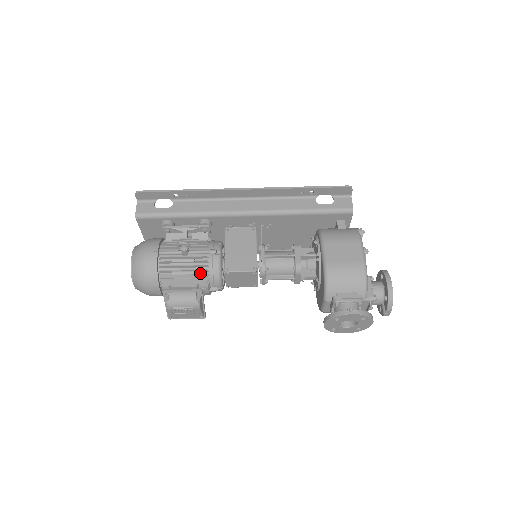
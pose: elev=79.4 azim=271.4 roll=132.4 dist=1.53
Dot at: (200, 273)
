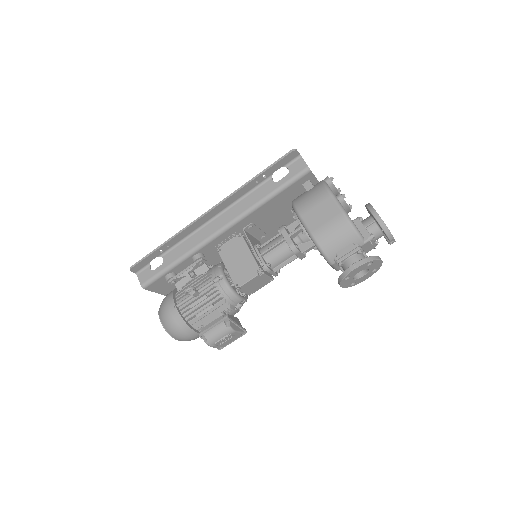
Dot at: (218, 302)
